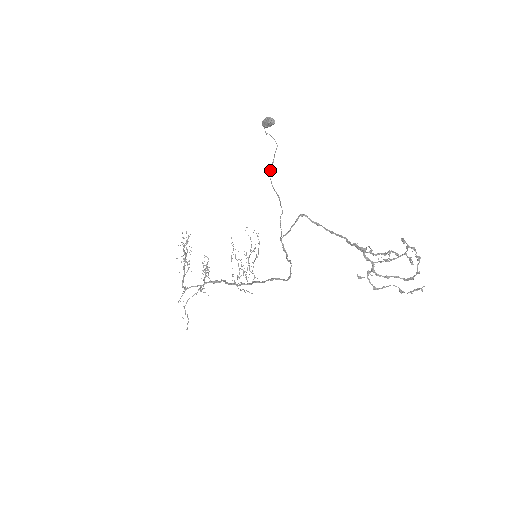
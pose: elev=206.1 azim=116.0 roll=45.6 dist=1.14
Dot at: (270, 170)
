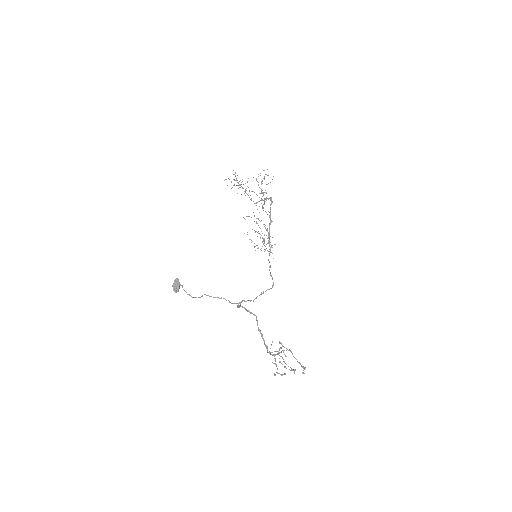
Dot at: occluded
